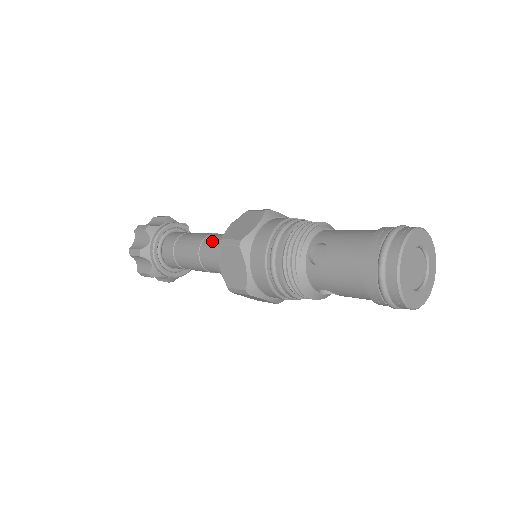
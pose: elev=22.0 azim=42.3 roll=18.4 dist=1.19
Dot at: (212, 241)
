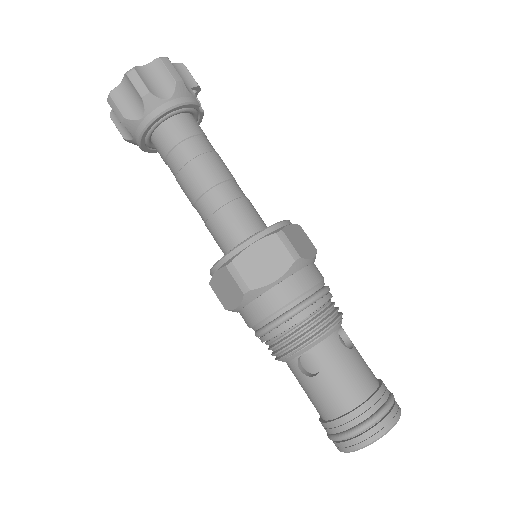
Dot at: (220, 205)
